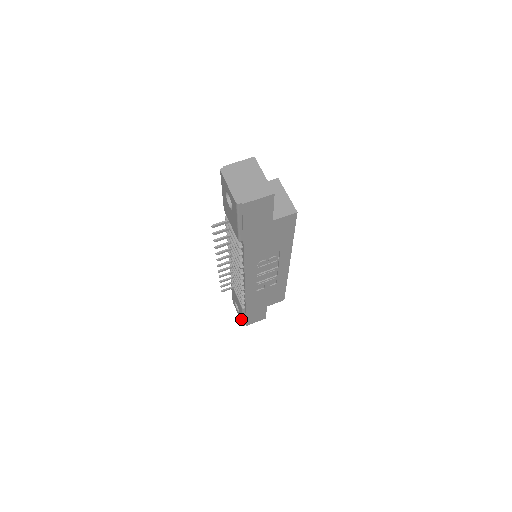
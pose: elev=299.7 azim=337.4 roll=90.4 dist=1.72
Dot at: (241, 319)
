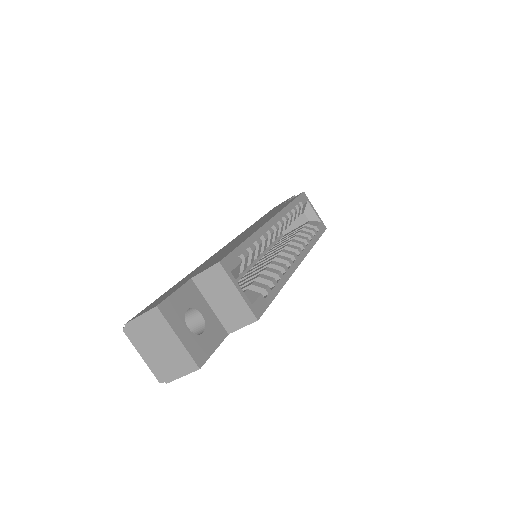
Dot at: occluded
